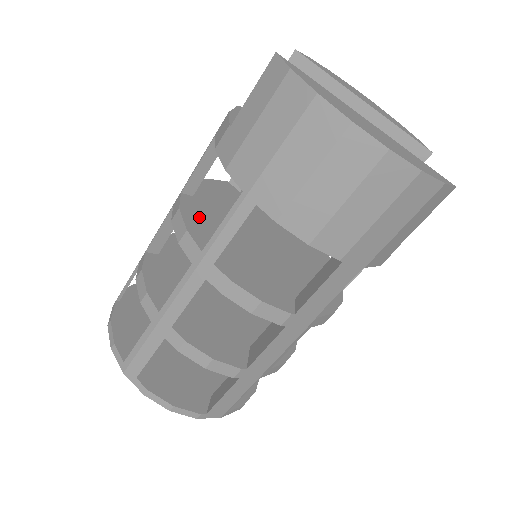
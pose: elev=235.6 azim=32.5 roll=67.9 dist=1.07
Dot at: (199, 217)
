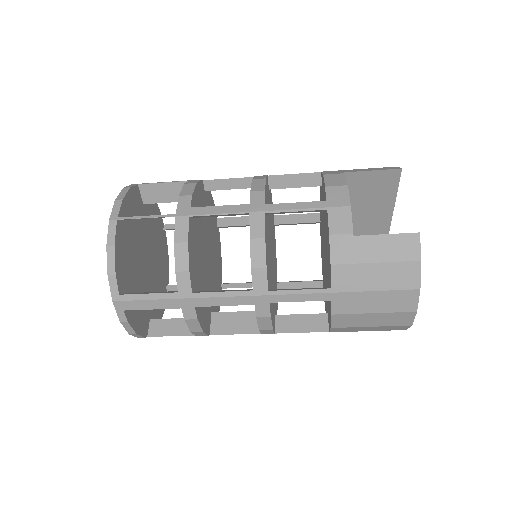
Dot at: (267, 244)
